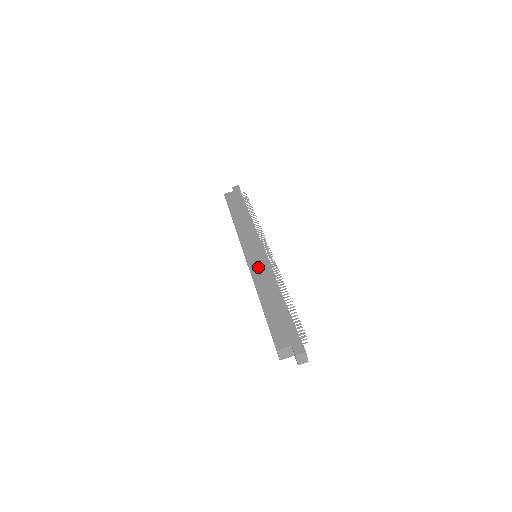
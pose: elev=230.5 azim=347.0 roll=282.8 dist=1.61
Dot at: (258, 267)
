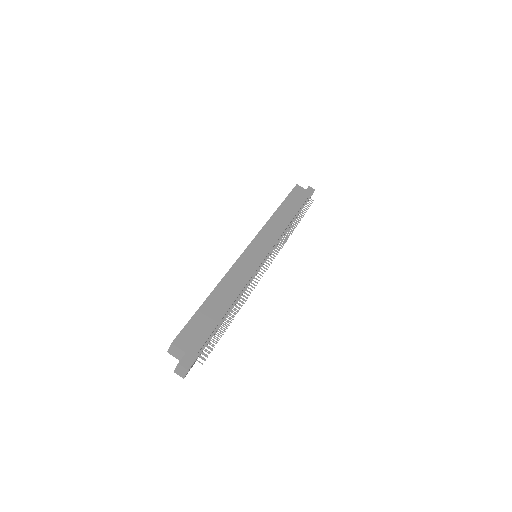
Dot at: (245, 266)
